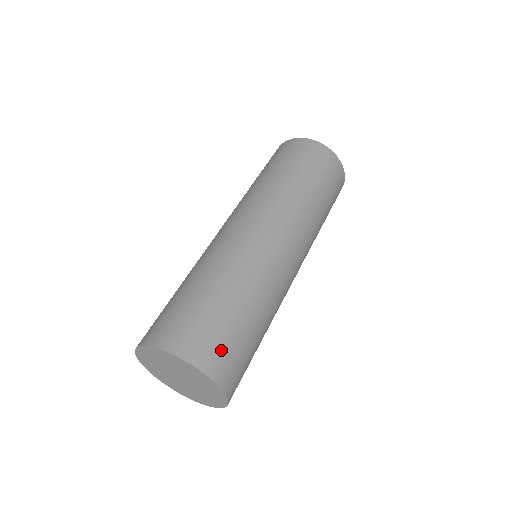
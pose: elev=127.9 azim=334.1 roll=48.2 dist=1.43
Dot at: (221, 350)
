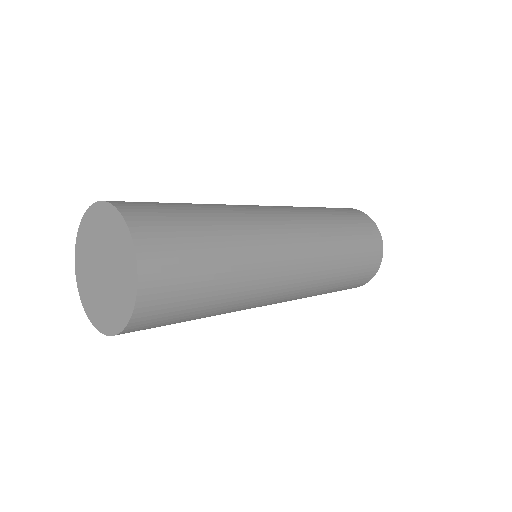
Dot at: occluded
